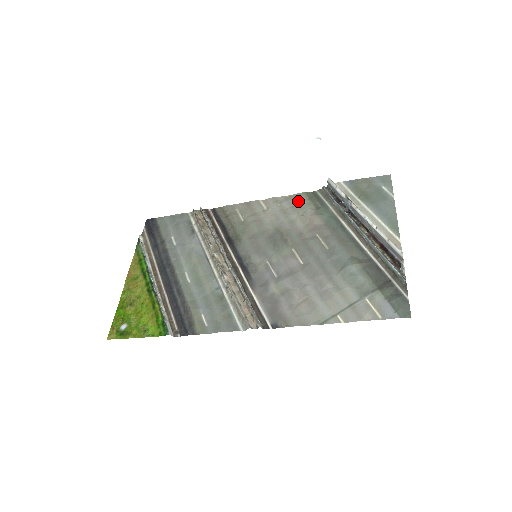
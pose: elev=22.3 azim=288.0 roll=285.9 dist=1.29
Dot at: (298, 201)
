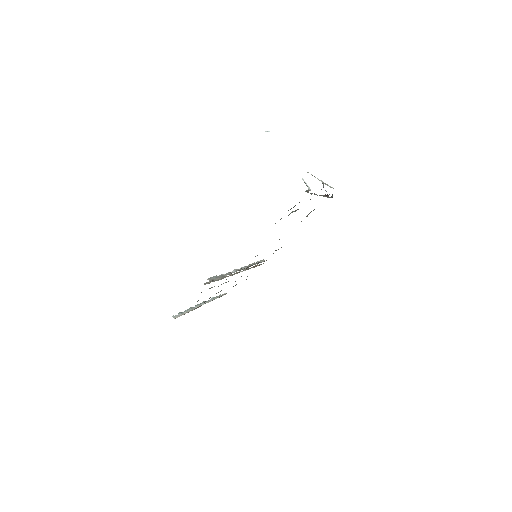
Dot at: occluded
